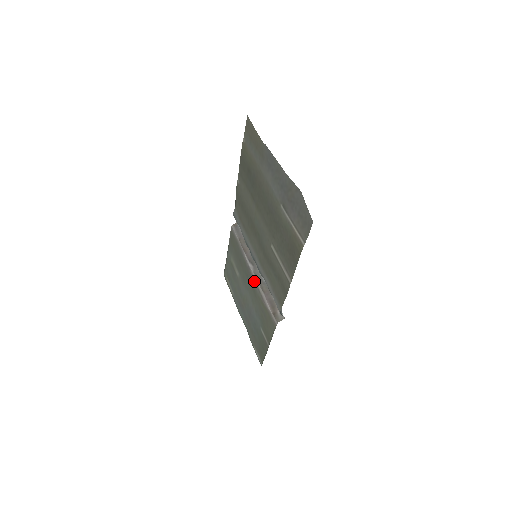
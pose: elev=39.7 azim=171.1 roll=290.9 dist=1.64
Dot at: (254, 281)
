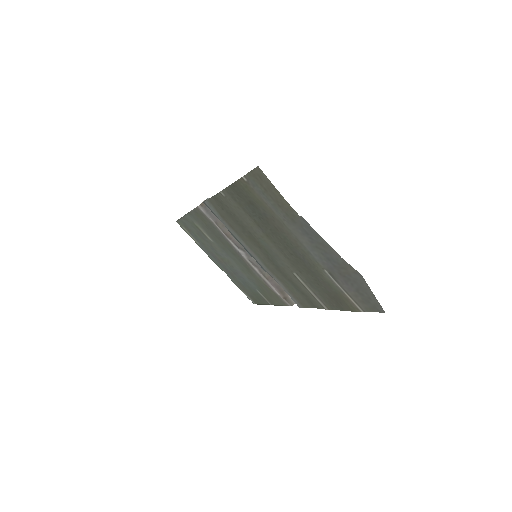
Dot at: (250, 267)
